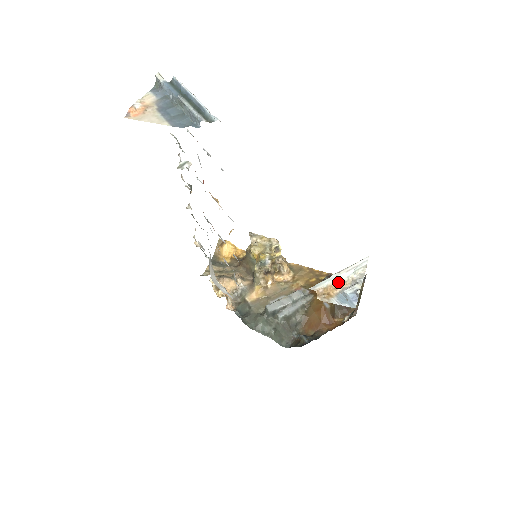
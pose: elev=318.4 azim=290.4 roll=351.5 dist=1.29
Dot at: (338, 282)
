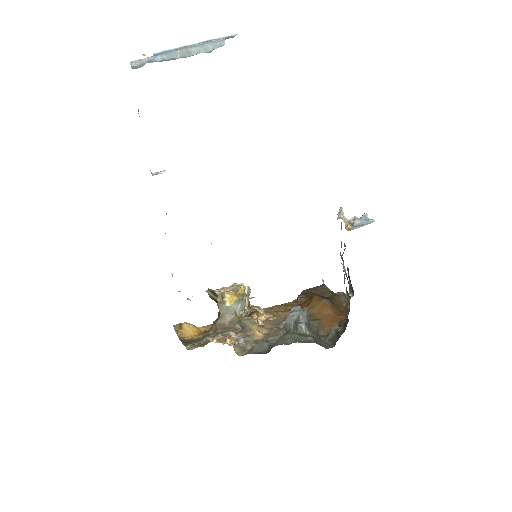
Dot at: occluded
